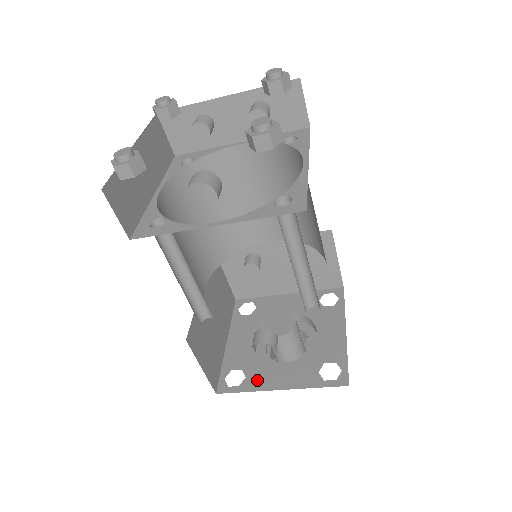
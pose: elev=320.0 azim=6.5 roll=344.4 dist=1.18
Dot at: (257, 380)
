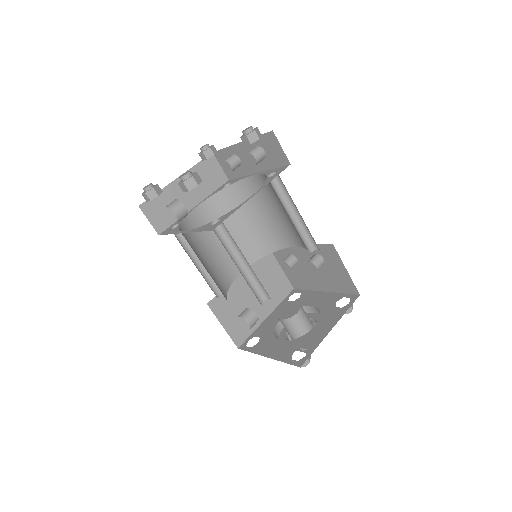
Dot at: (261, 347)
